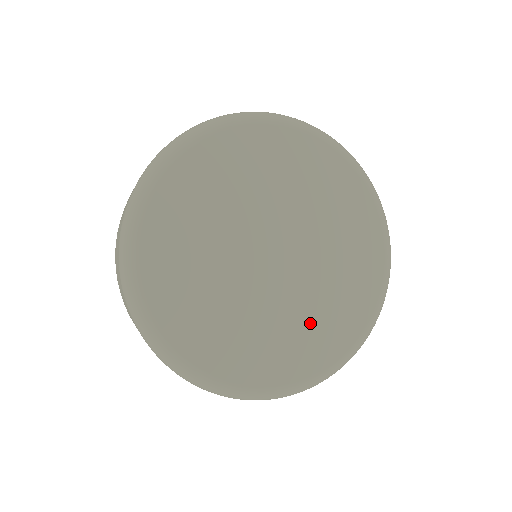
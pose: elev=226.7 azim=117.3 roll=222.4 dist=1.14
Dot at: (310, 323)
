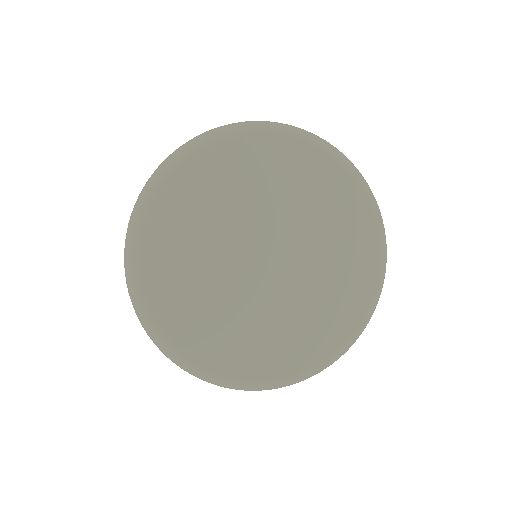
Dot at: (288, 329)
